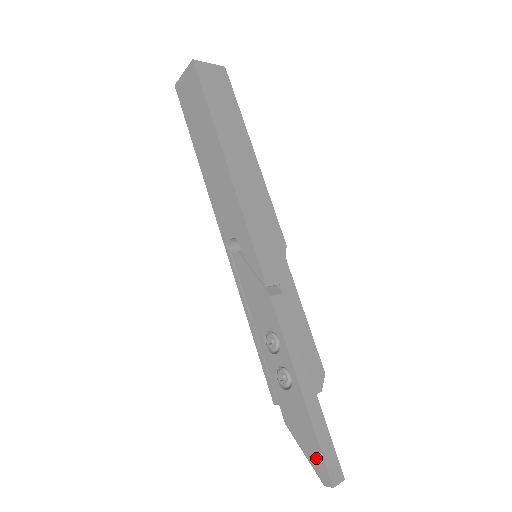
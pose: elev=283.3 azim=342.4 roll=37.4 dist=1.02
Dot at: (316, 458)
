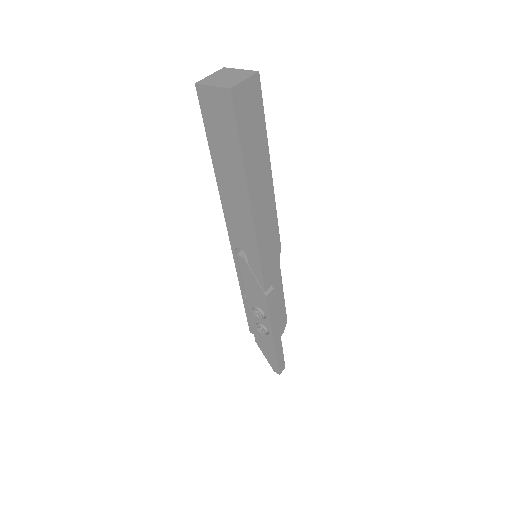
Dot at: (273, 363)
